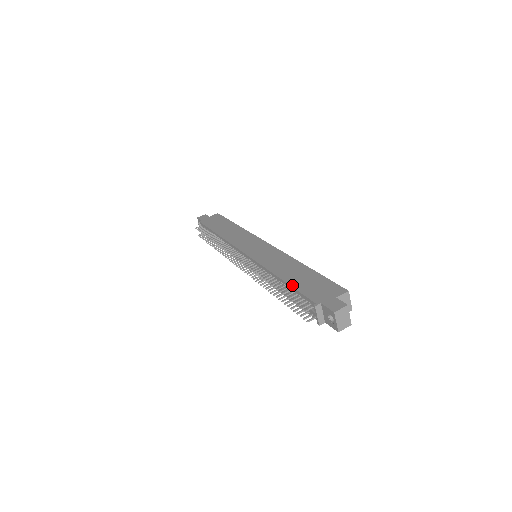
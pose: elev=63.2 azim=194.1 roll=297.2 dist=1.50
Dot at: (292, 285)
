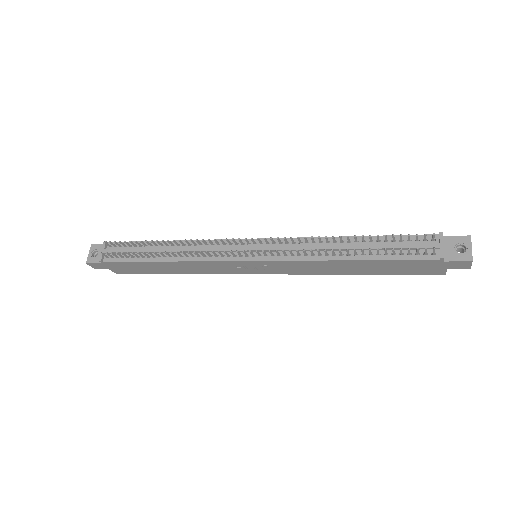
Dot at: (381, 236)
